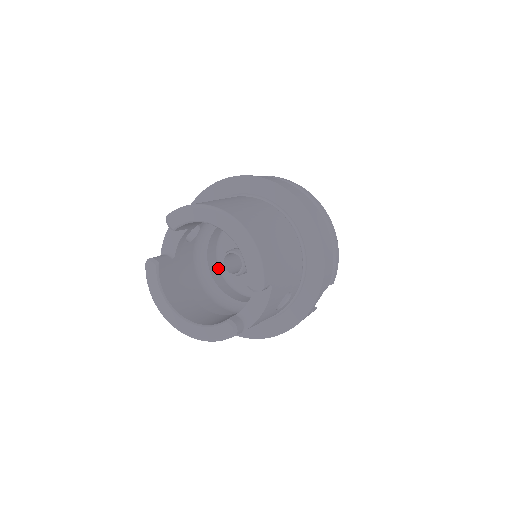
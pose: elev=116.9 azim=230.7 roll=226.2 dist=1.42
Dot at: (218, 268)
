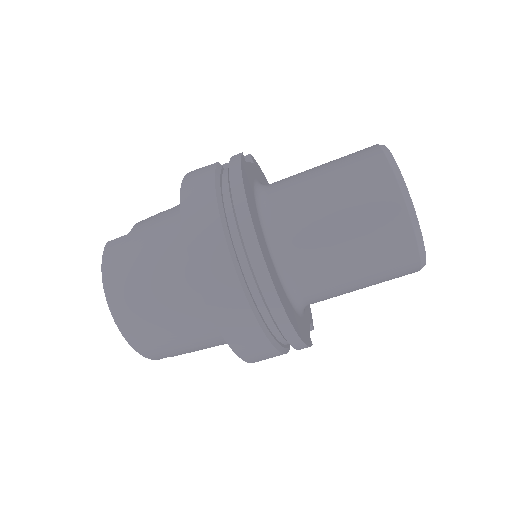
Dot at: occluded
